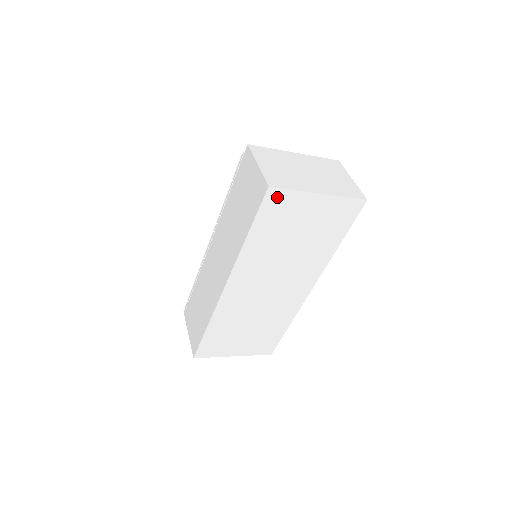
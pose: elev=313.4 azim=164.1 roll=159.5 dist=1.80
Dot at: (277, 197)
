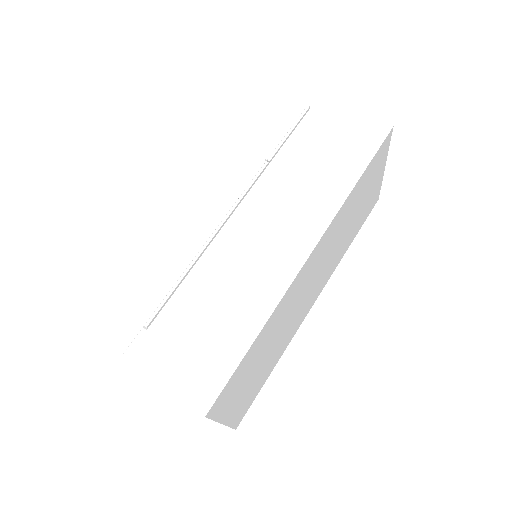
Dot at: (385, 145)
